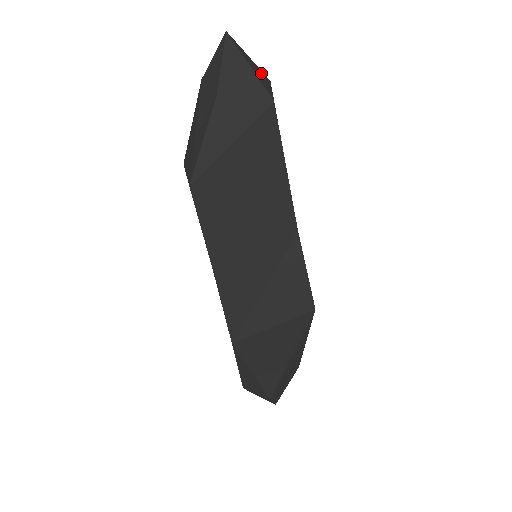
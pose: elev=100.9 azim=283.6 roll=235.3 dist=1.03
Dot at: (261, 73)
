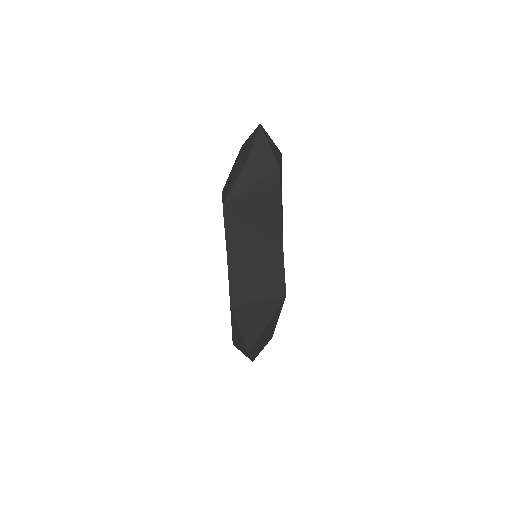
Dot at: (276, 149)
